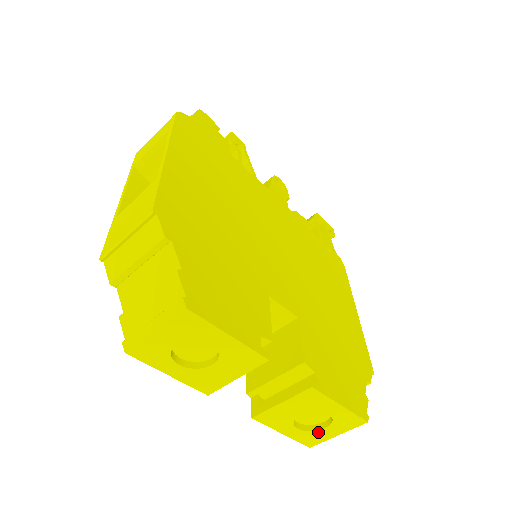
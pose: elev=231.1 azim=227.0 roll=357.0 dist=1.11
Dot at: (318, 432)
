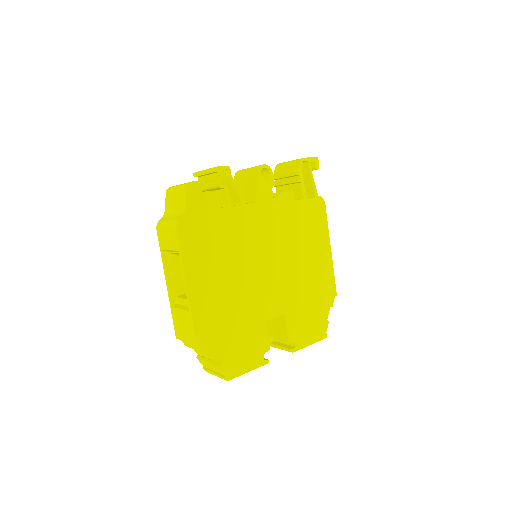
Dot at: occluded
